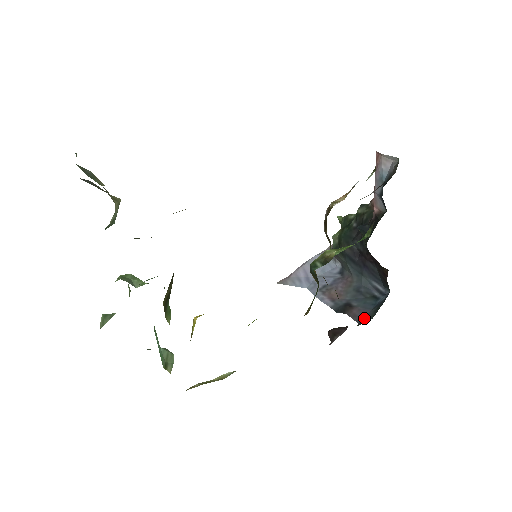
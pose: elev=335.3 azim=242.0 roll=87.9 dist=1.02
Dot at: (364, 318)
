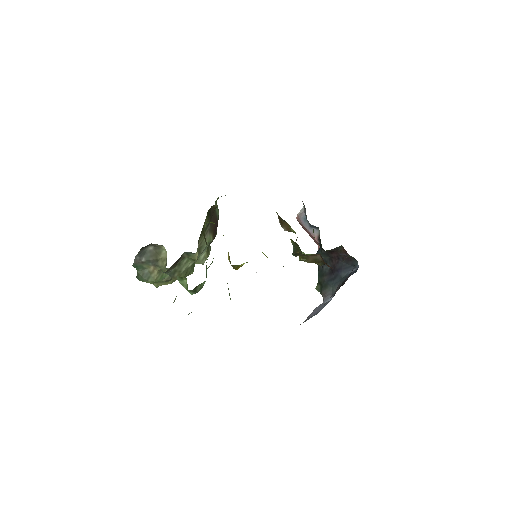
Dot at: occluded
